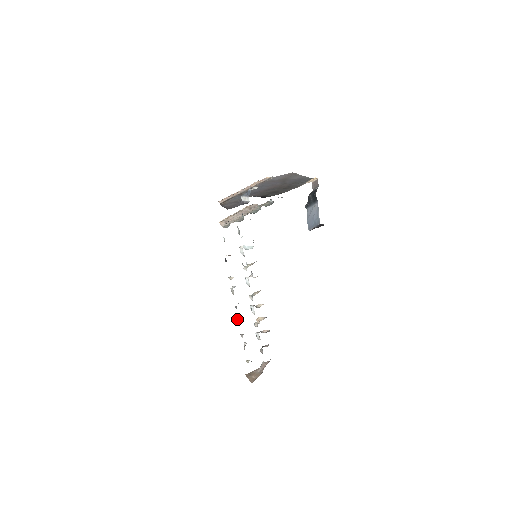
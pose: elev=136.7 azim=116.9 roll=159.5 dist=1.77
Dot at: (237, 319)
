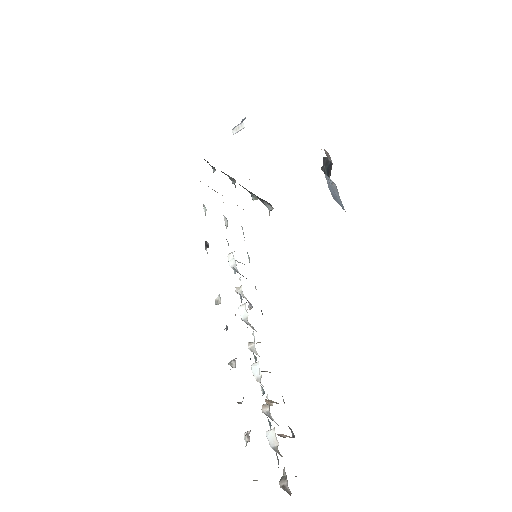
Dot at: (228, 364)
